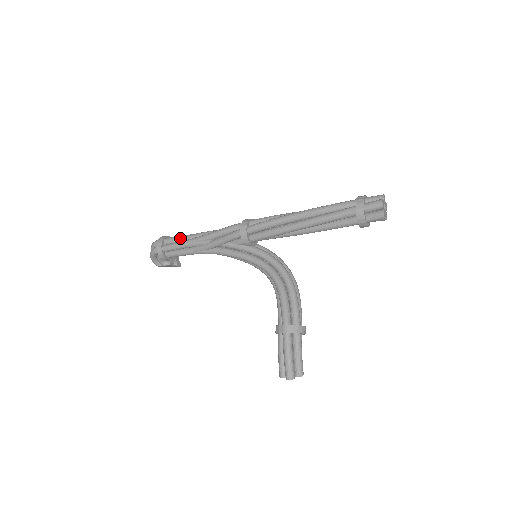
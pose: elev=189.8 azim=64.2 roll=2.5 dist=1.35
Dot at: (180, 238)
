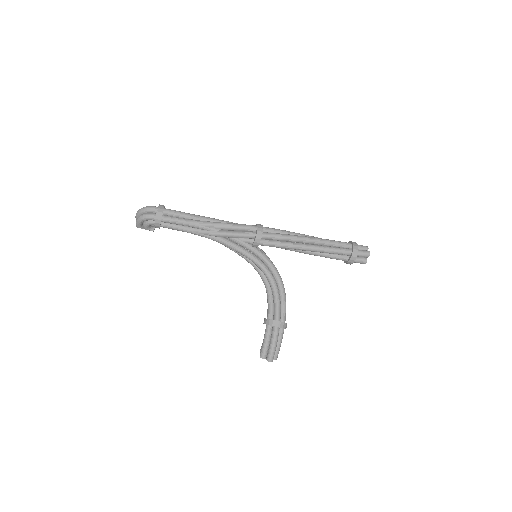
Dot at: (183, 215)
